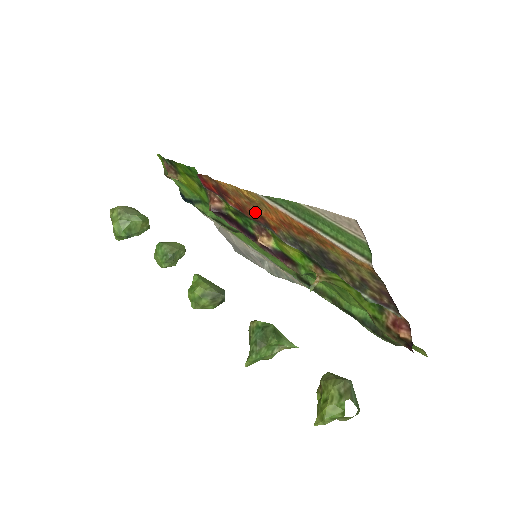
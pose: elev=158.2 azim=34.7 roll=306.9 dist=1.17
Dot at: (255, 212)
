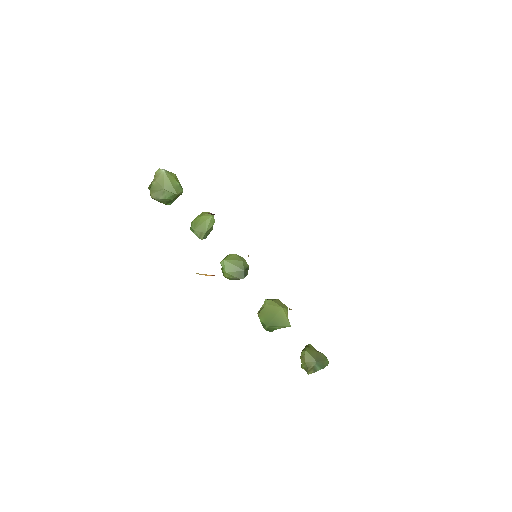
Dot at: occluded
